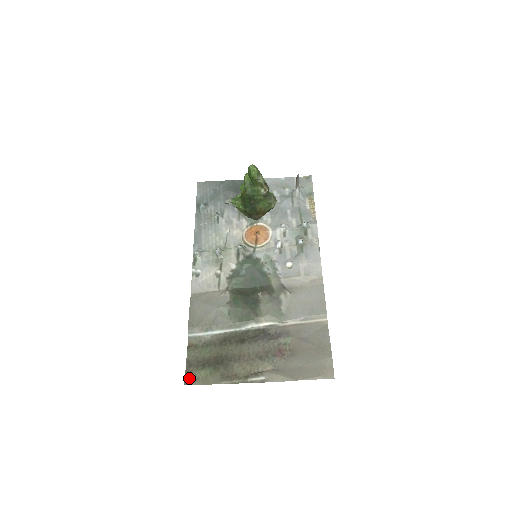
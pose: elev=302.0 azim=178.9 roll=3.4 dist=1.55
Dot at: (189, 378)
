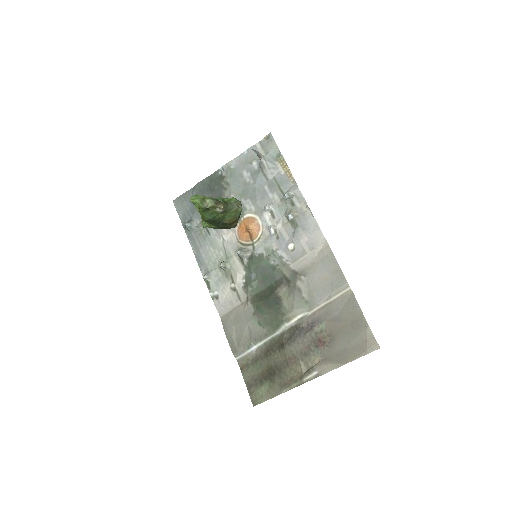
Dot at: (254, 399)
